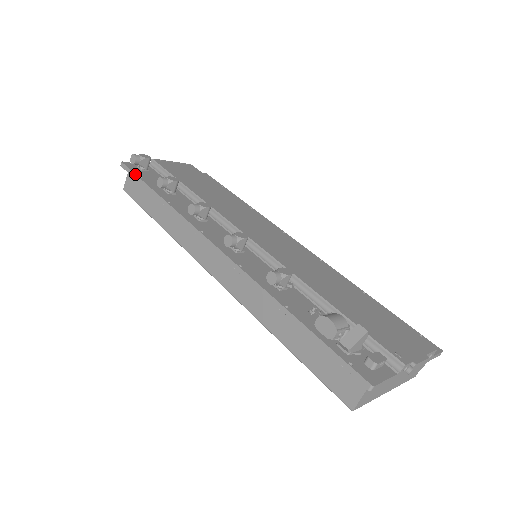
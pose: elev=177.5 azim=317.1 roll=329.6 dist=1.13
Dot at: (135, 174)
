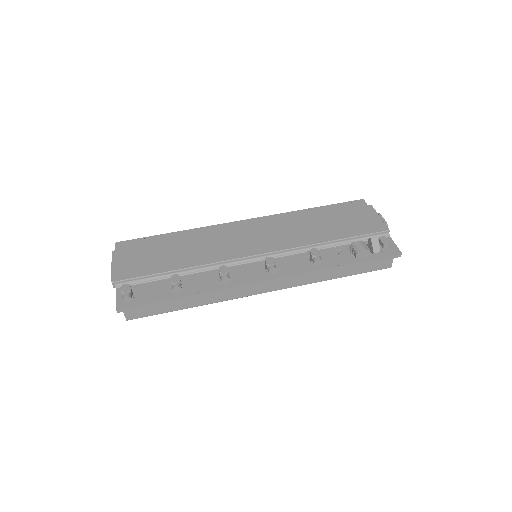
Dot at: (145, 305)
